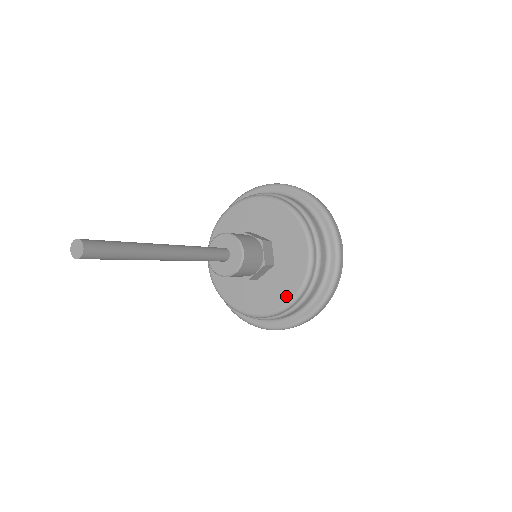
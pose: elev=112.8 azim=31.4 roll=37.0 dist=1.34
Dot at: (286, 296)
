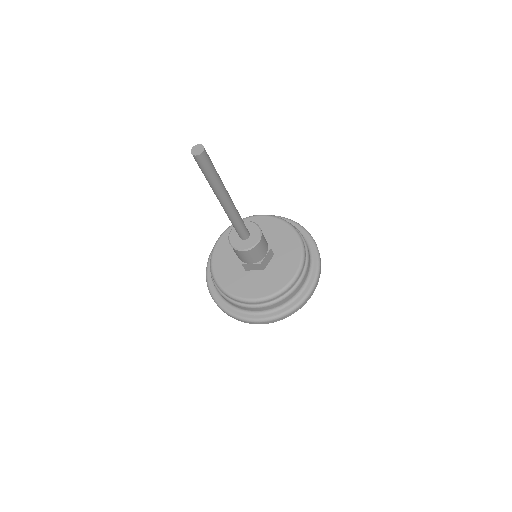
Dot at: (292, 270)
